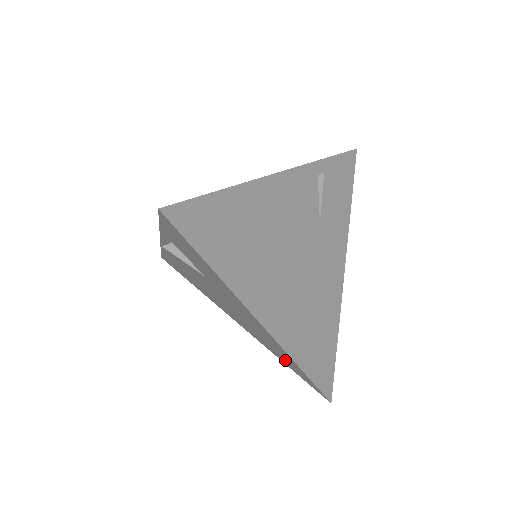
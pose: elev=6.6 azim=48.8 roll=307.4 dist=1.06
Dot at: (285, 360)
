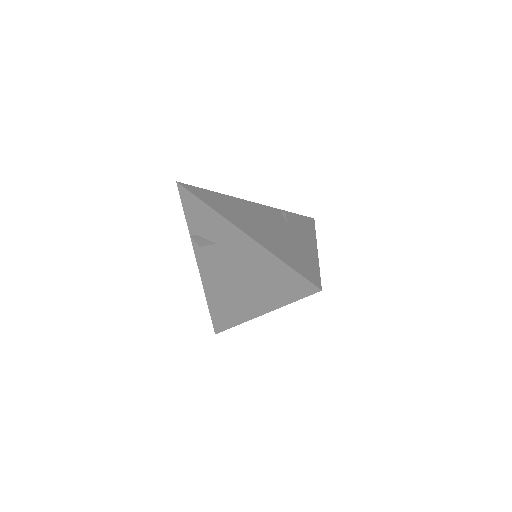
Dot at: (282, 285)
